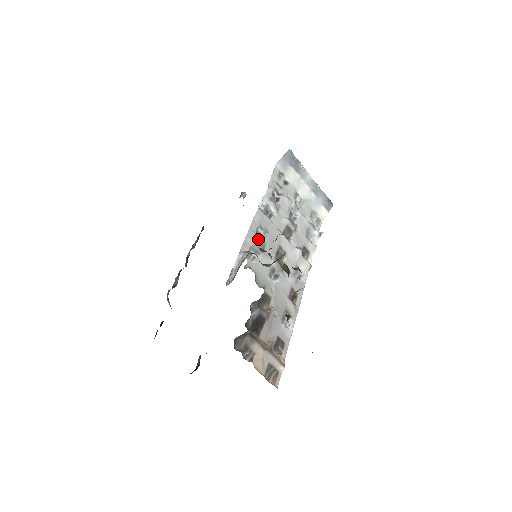
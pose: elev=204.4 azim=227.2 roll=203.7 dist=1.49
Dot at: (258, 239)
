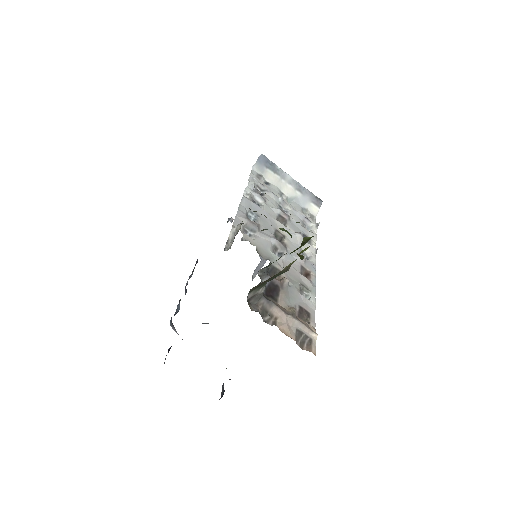
Dot at: occluded
